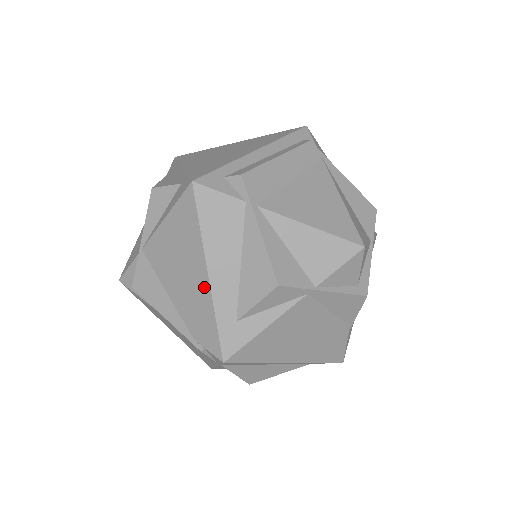
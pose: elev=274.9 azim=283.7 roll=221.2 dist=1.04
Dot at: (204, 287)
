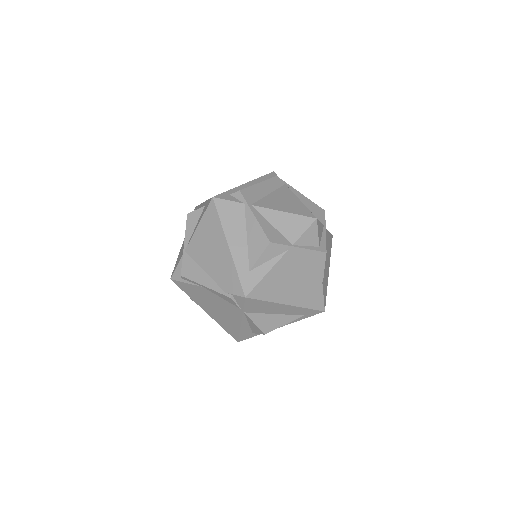
Dot at: (227, 255)
